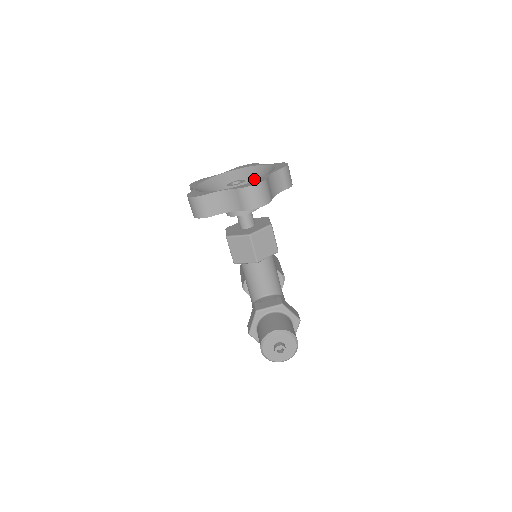
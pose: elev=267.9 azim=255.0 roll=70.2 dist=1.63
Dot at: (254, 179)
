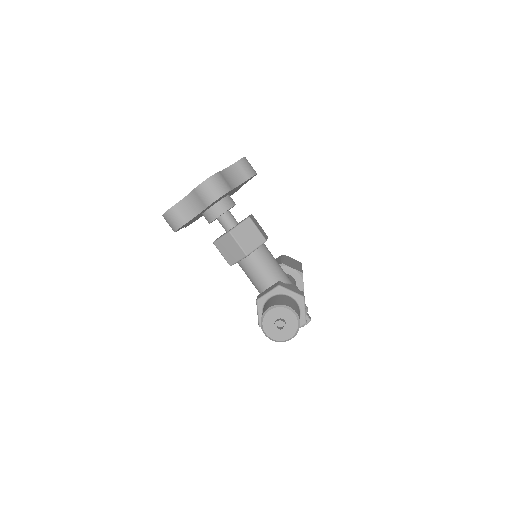
Dot at: occluded
